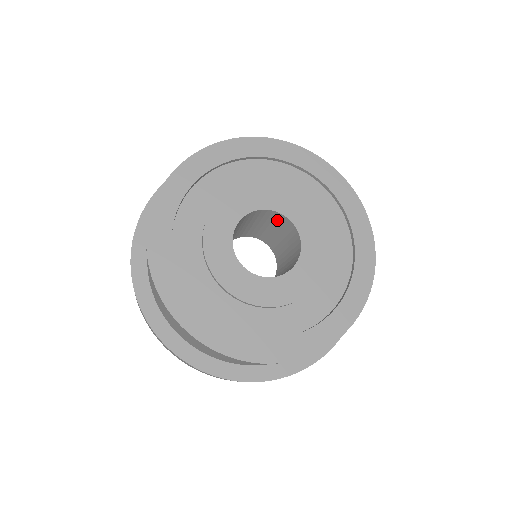
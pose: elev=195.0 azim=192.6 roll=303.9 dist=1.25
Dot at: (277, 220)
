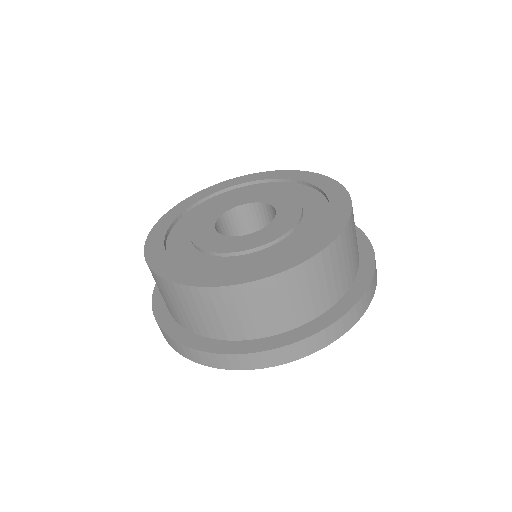
Dot at: (241, 219)
